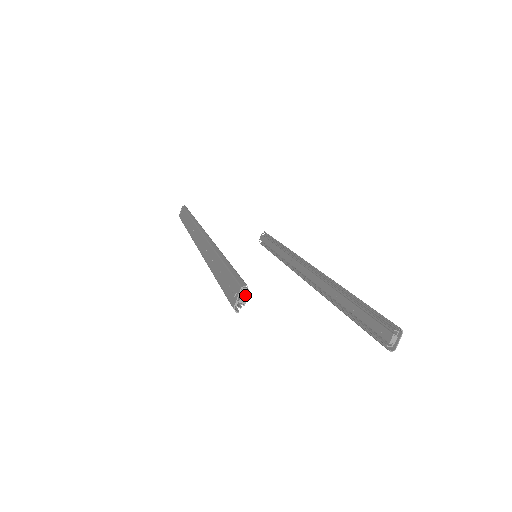
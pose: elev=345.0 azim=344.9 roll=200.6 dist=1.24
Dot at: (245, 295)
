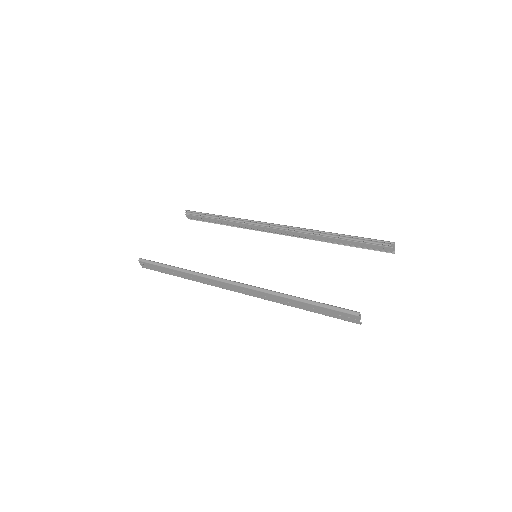
Dot at: (360, 316)
